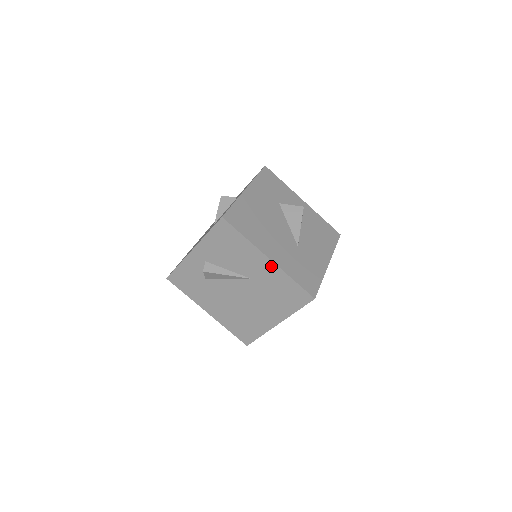
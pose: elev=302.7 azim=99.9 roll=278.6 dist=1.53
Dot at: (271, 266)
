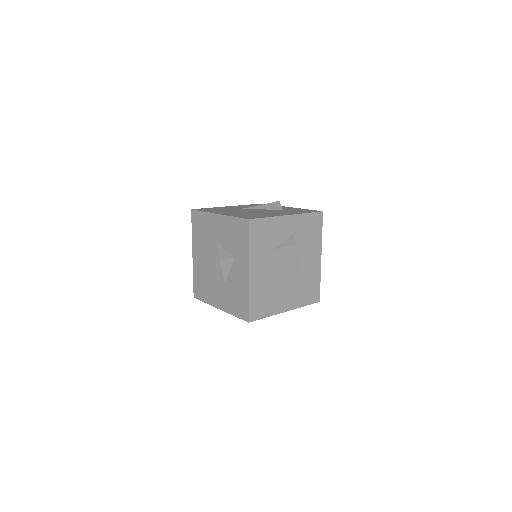
Dot at: occluded
